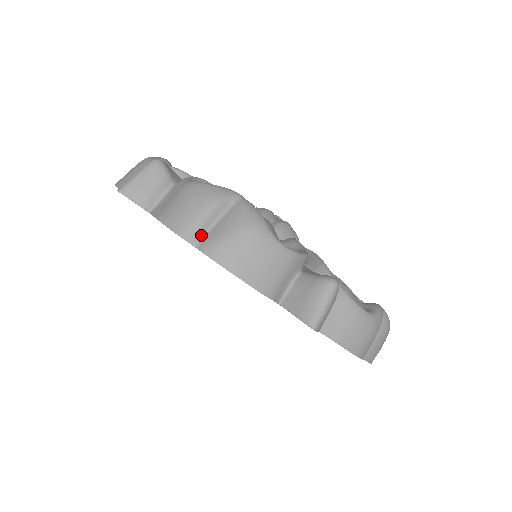
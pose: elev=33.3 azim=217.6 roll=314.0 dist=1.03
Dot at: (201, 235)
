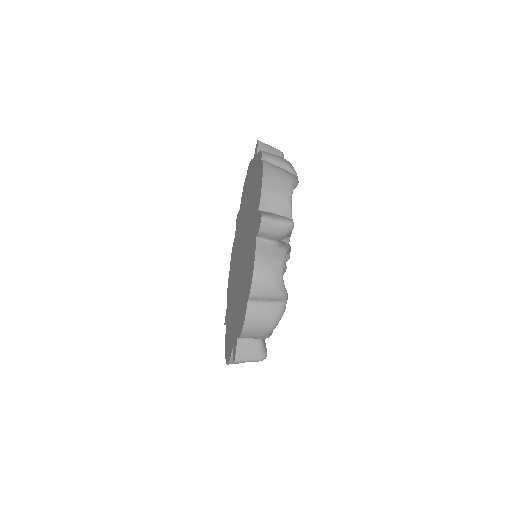
Dot at: (269, 162)
